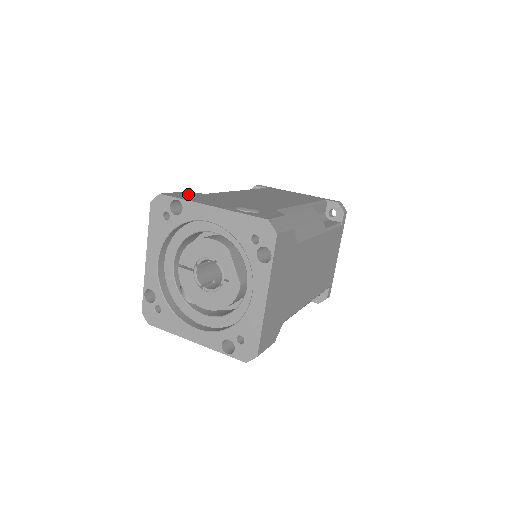
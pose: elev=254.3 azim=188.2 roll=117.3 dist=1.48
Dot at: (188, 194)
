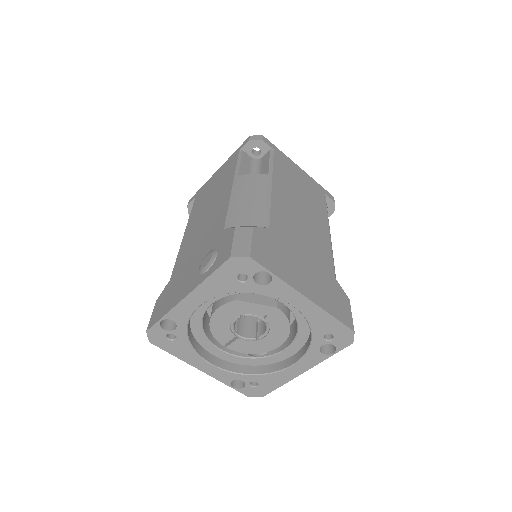
Dot at: (161, 301)
